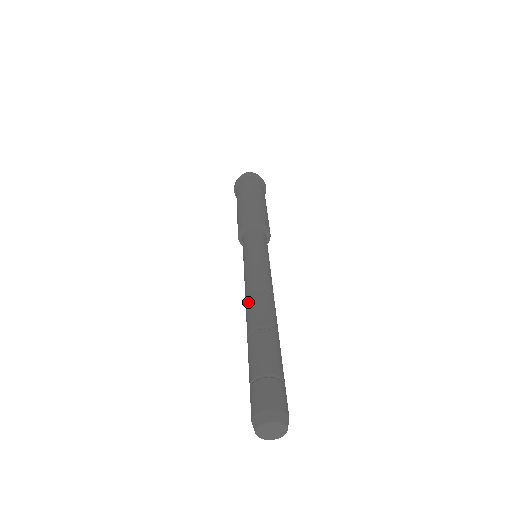
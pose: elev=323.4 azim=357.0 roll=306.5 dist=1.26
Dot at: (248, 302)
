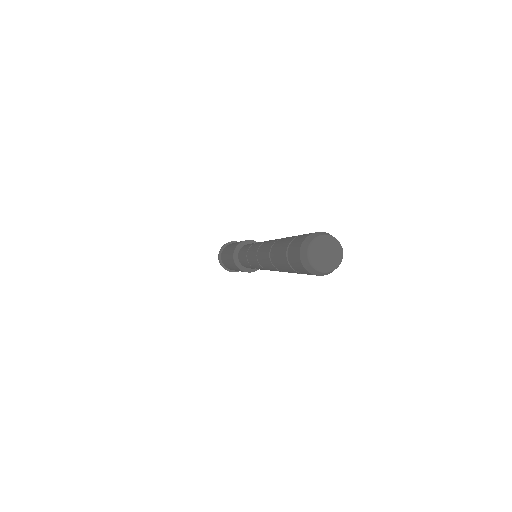
Dot at: occluded
